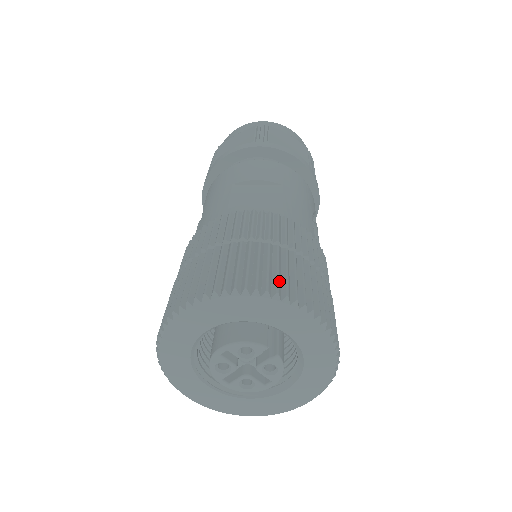
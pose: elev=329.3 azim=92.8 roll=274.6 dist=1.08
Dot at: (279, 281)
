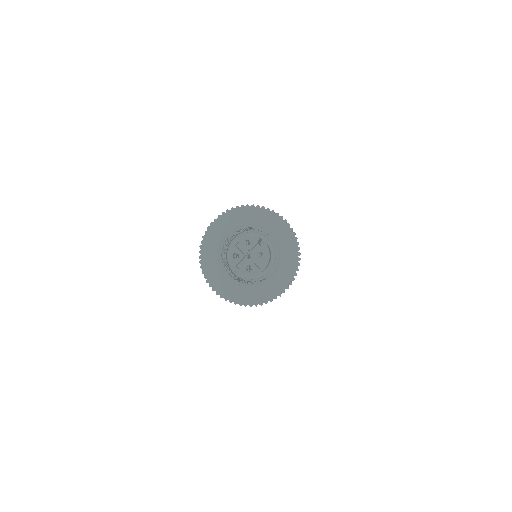
Dot at: occluded
